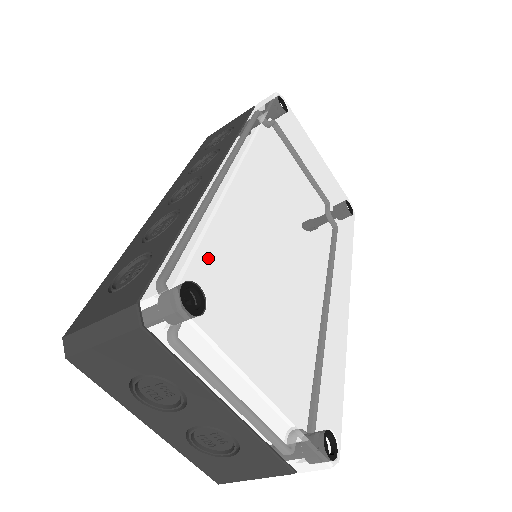
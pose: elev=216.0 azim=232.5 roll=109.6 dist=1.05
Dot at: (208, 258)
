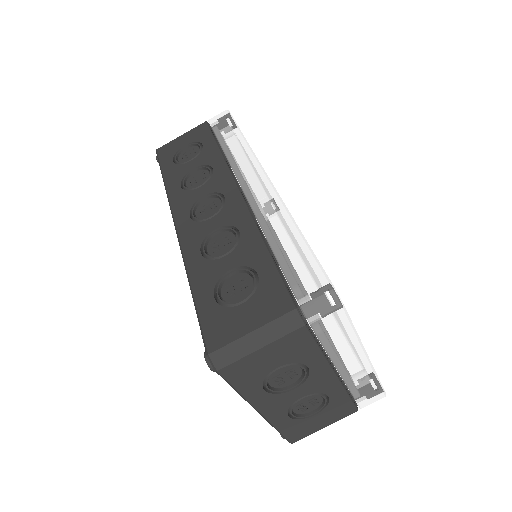
Dot at: occluded
